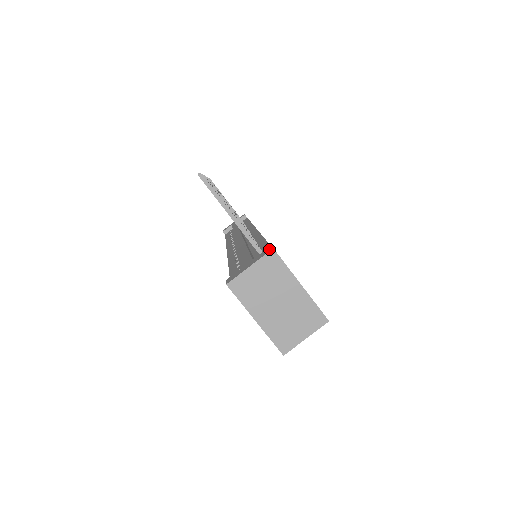
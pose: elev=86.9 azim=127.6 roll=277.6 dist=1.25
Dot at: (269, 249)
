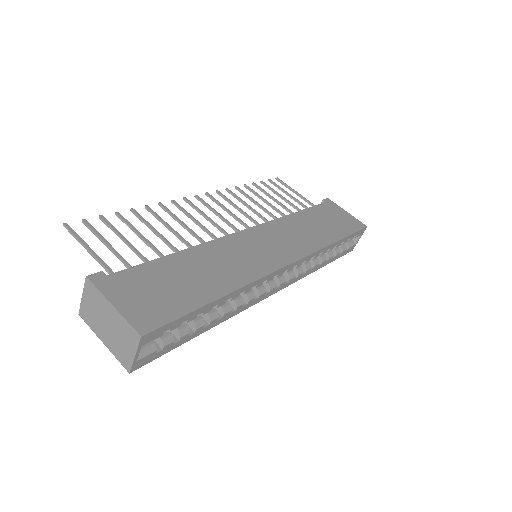
Dot at: (91, 276)
